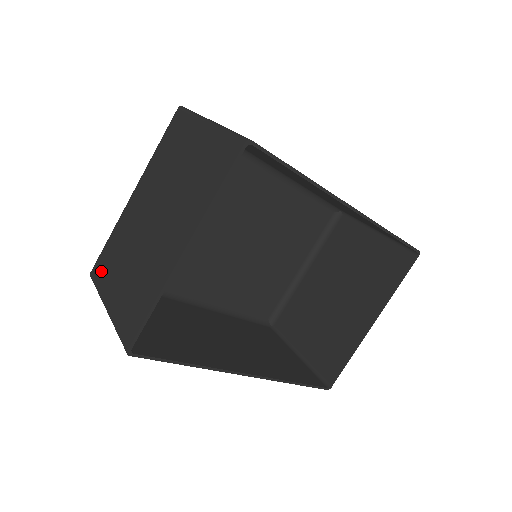
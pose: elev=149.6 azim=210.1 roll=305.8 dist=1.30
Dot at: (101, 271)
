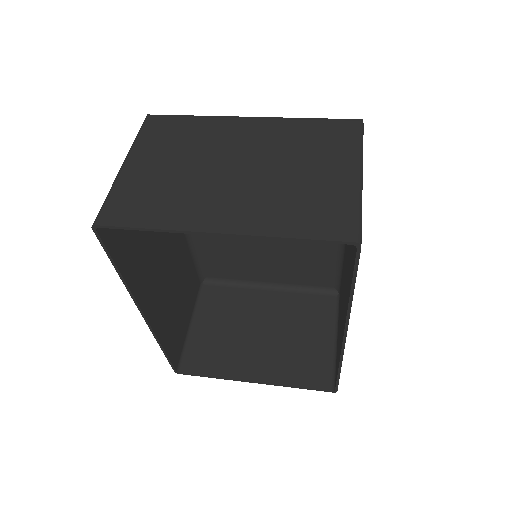
Dot at: (157, 130)
